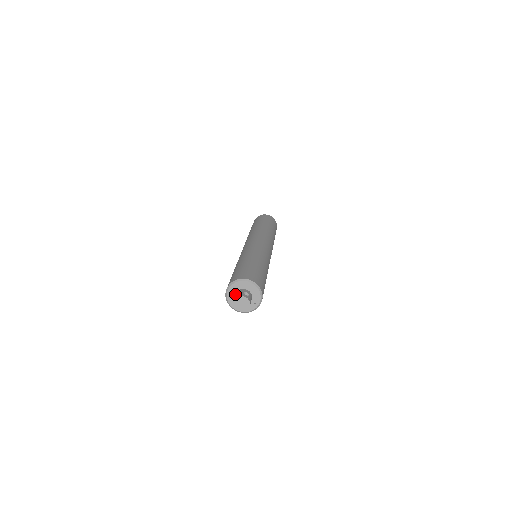
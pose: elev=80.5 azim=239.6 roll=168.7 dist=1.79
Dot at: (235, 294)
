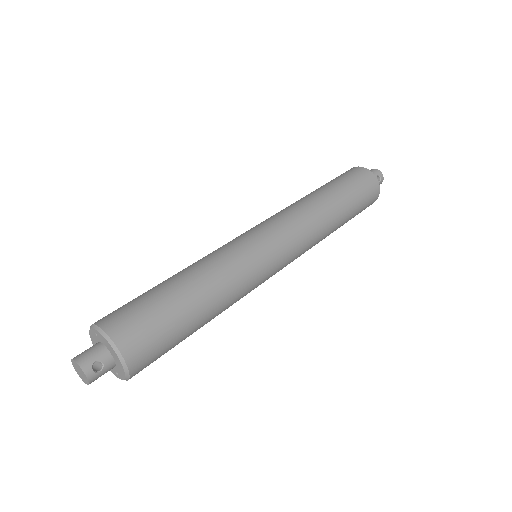
Dot at: (99, 341)
